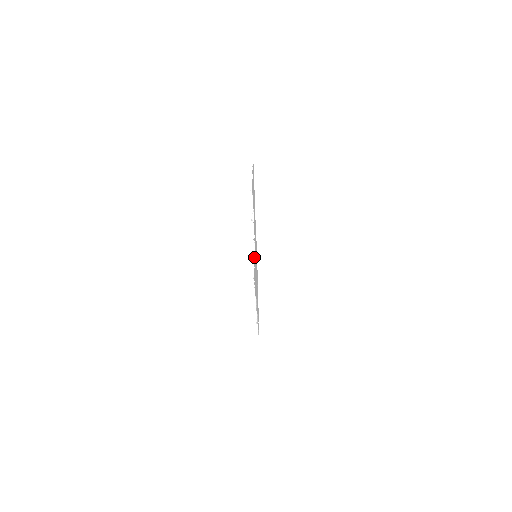
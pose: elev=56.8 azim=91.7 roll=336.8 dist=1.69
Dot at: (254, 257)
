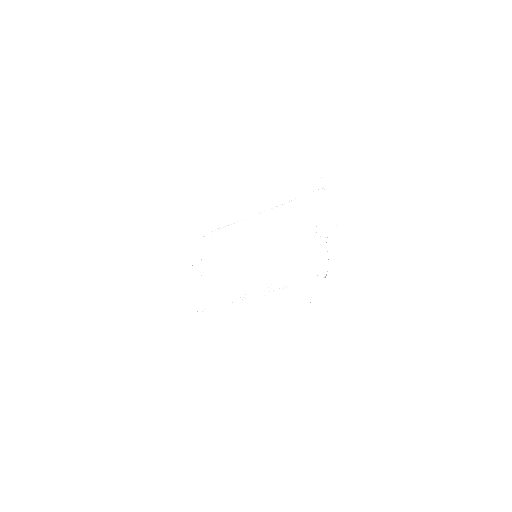
Dot at: (323, 274)
